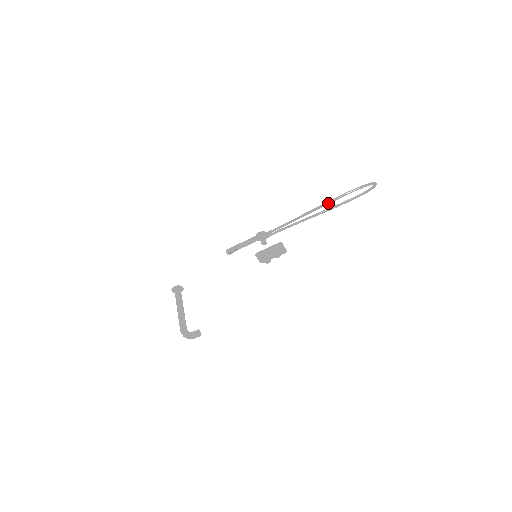
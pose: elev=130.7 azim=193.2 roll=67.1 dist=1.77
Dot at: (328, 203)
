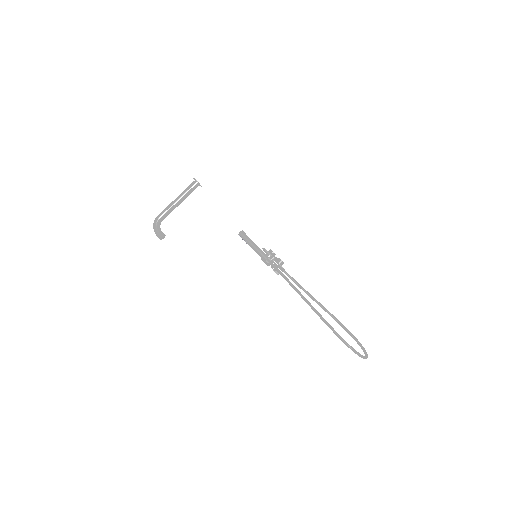
Dot at: (324, 322)
